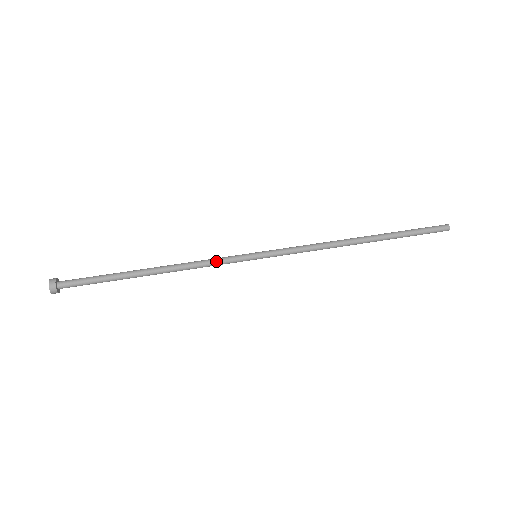
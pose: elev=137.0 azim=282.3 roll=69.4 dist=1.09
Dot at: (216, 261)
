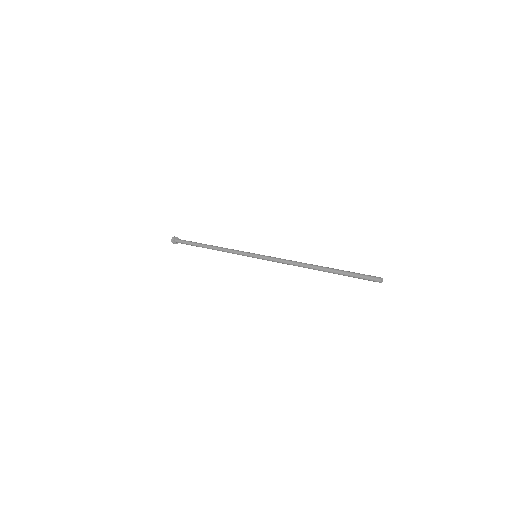
Dot at: (237, 250)
